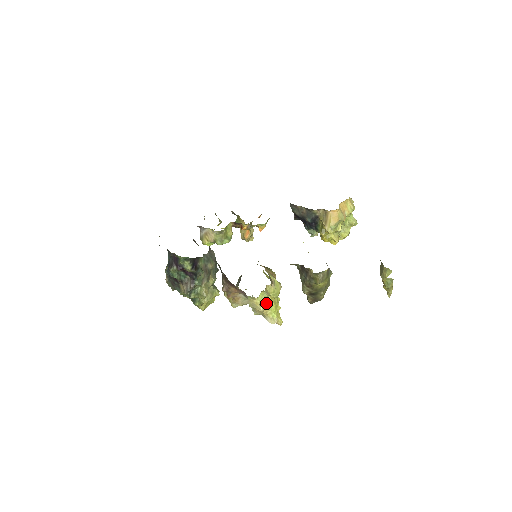
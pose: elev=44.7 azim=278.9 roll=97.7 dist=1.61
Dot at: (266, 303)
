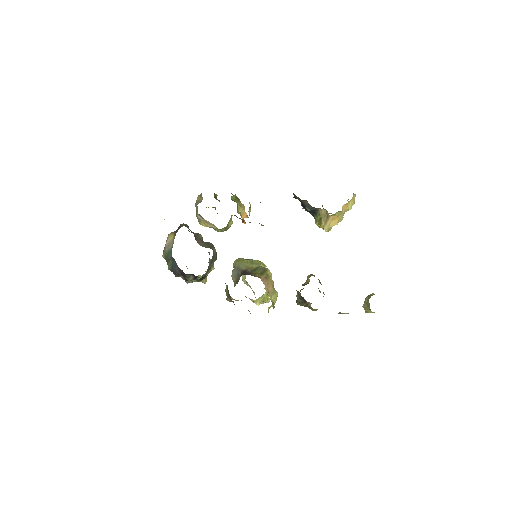
Dot at: (261, 300)
